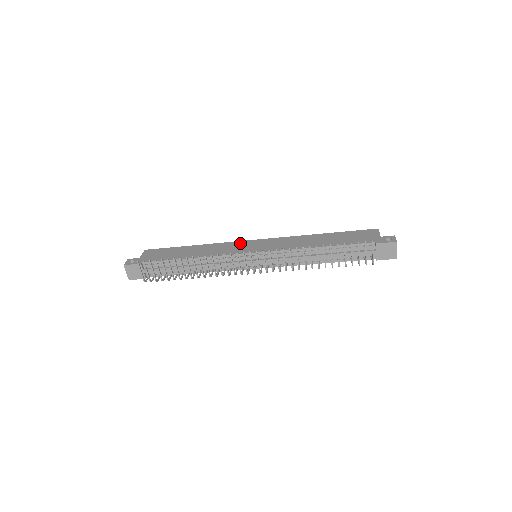
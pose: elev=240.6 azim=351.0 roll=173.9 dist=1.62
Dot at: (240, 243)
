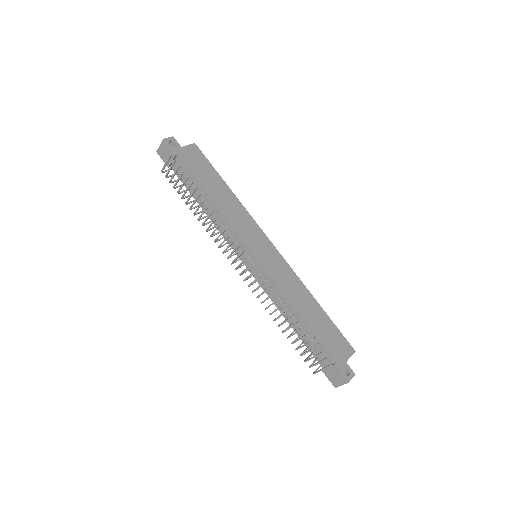
Dot at: (259, 232)
